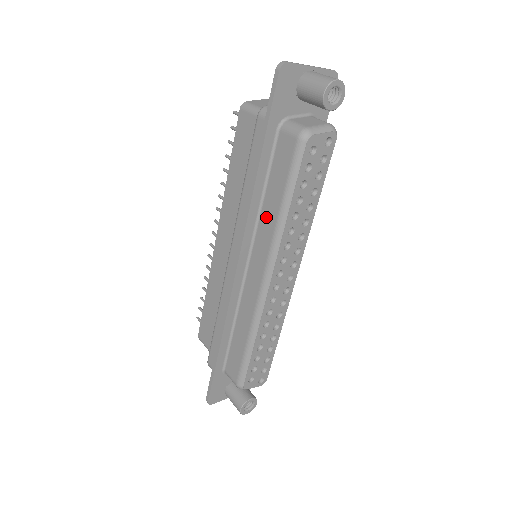
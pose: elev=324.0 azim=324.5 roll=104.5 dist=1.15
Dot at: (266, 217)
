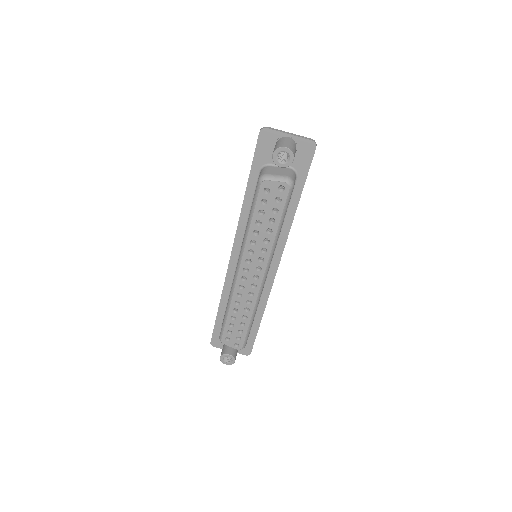
Dot at: occluded
